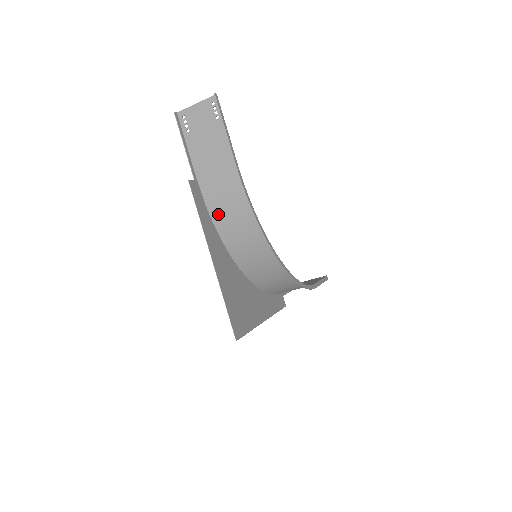
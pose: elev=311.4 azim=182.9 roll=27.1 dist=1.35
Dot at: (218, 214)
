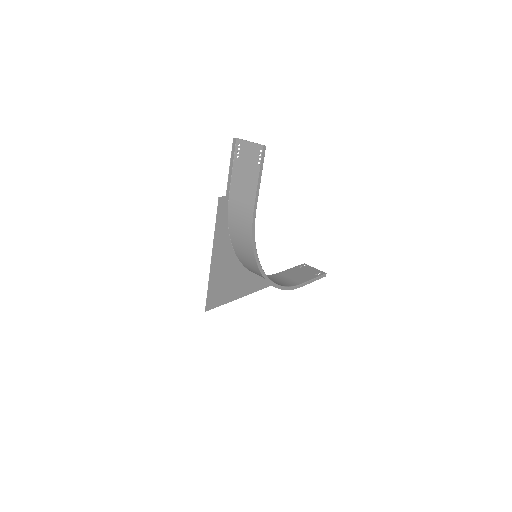
Dot at: (233, 225)
